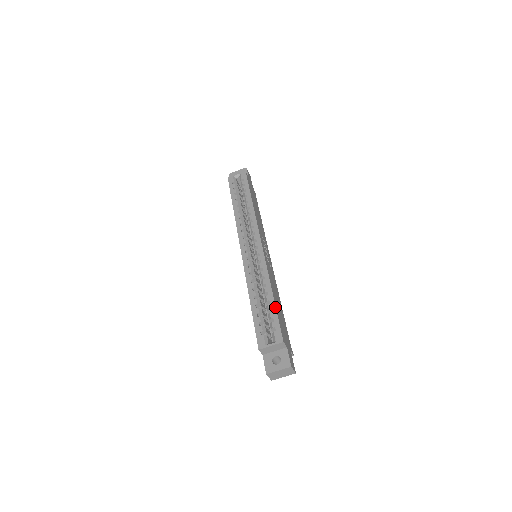
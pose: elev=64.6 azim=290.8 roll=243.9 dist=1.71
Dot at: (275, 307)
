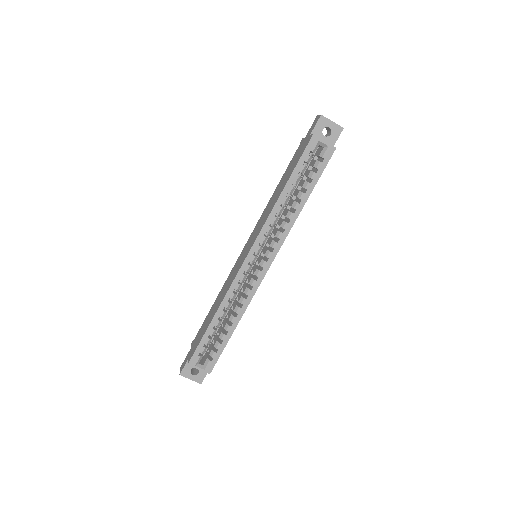
Dot at: (227, 342)
